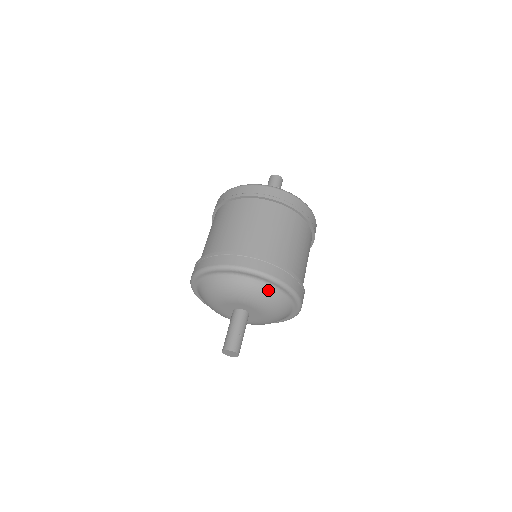
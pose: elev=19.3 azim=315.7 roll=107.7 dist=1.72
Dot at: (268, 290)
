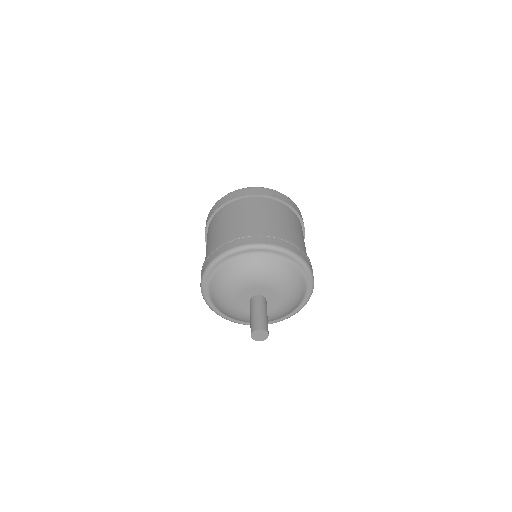
Dot at: (302, 287)
